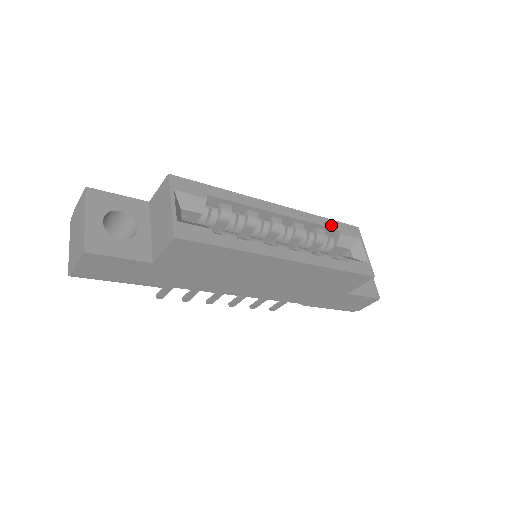
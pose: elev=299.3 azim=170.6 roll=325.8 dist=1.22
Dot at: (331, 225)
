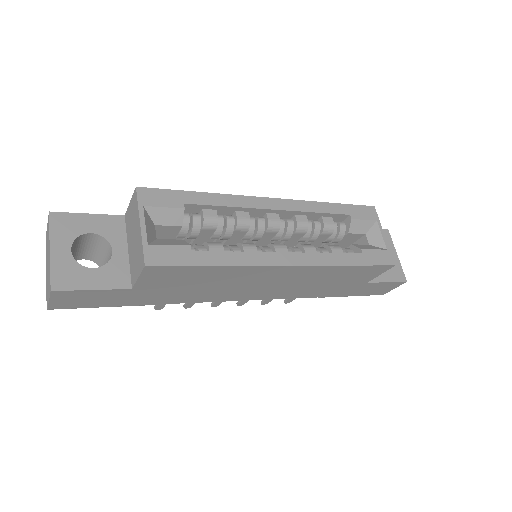
Dot at: (340, 211)
